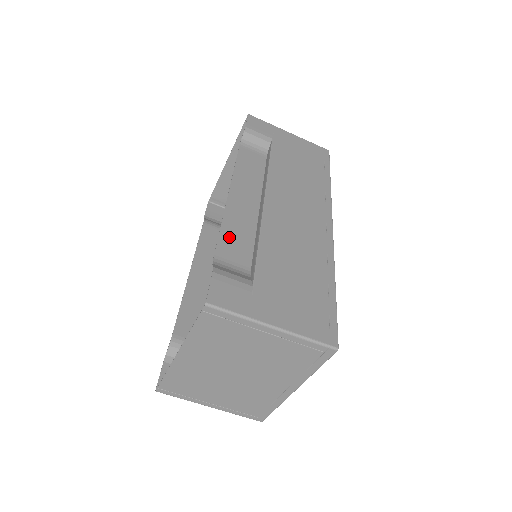
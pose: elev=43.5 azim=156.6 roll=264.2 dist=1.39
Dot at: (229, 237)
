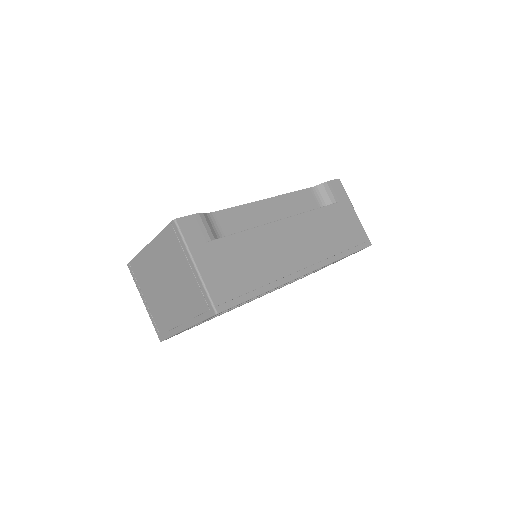
Dot at: (235, 214)
